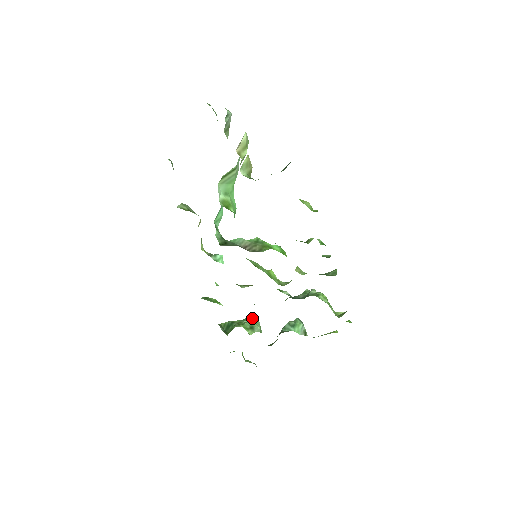
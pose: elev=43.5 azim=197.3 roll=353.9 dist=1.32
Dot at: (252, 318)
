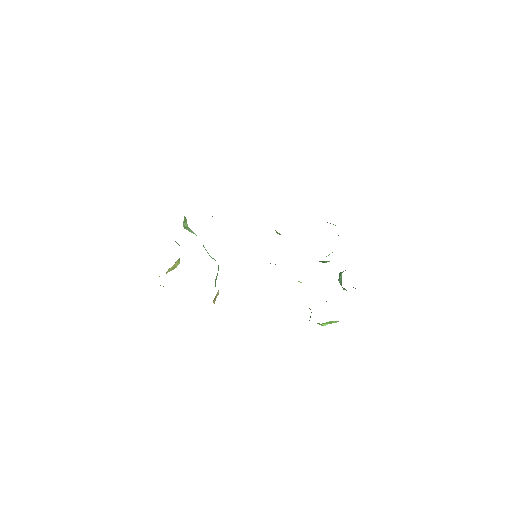
Dot at: occluded
